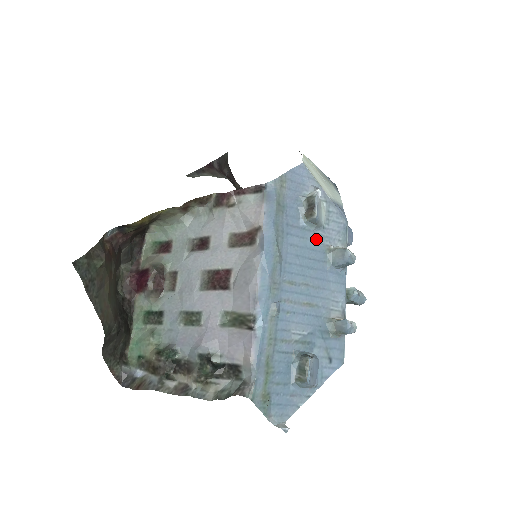
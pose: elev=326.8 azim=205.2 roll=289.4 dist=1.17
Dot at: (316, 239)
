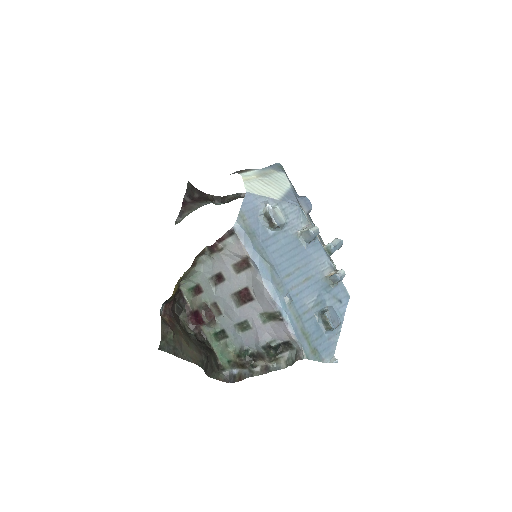
Dot at: (286, 235)
